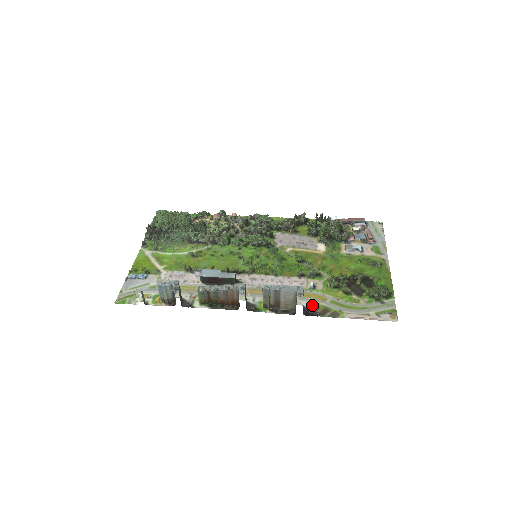
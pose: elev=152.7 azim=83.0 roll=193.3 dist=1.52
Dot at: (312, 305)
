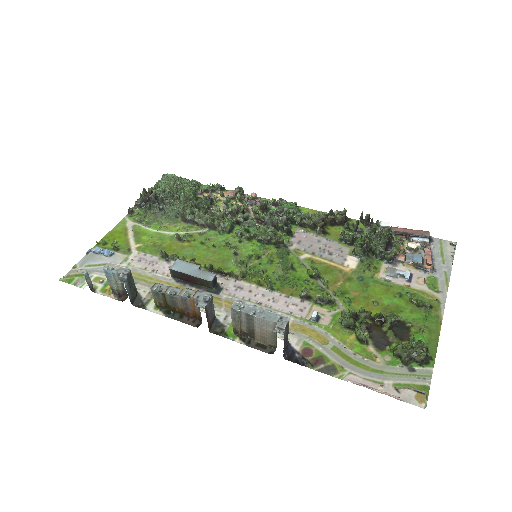
Dot at: (303, 346)
